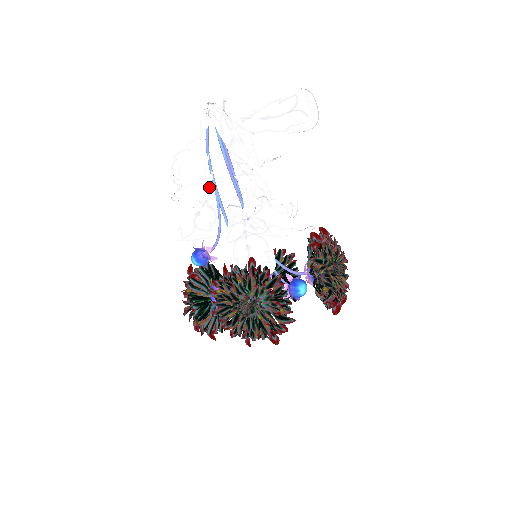
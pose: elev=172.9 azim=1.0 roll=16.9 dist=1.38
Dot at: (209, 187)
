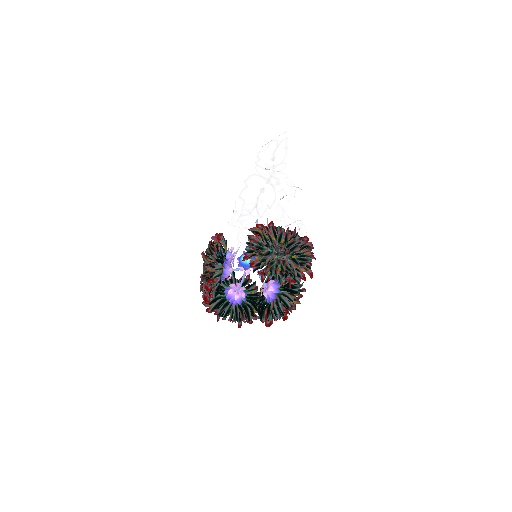
Dot at: occluded
